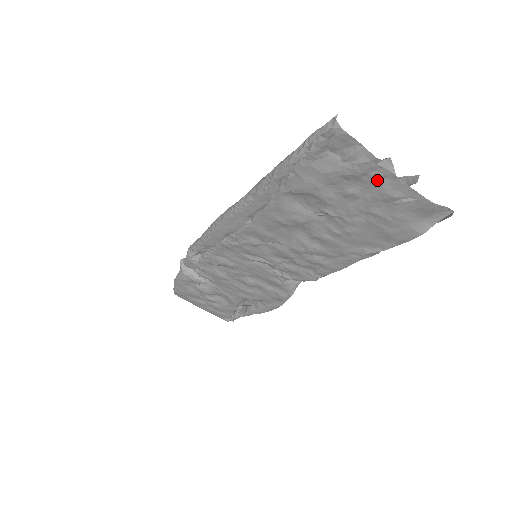
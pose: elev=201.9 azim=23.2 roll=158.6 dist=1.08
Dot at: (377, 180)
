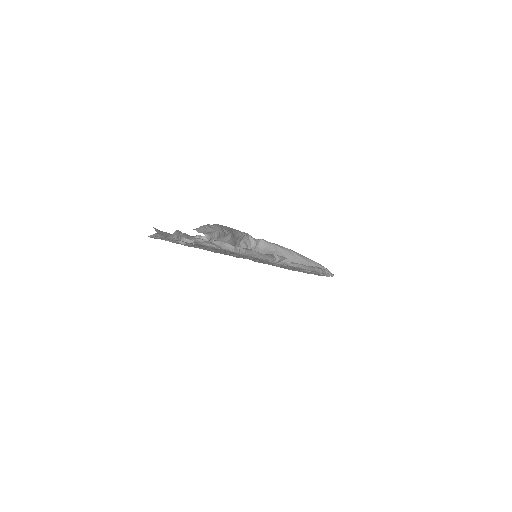
Dot at: (181, 242)
